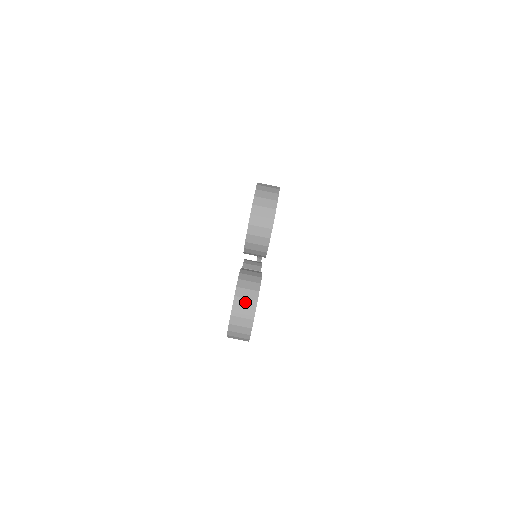
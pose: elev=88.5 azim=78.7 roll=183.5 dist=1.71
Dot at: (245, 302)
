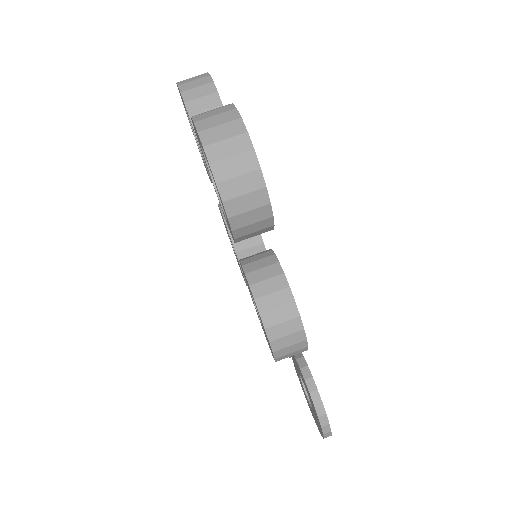
Dot at: (211, 110)
